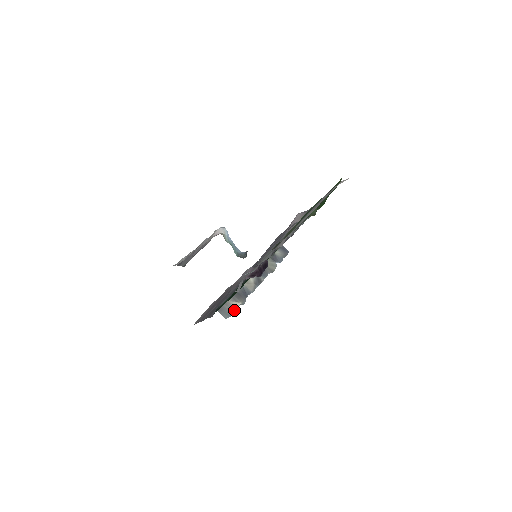
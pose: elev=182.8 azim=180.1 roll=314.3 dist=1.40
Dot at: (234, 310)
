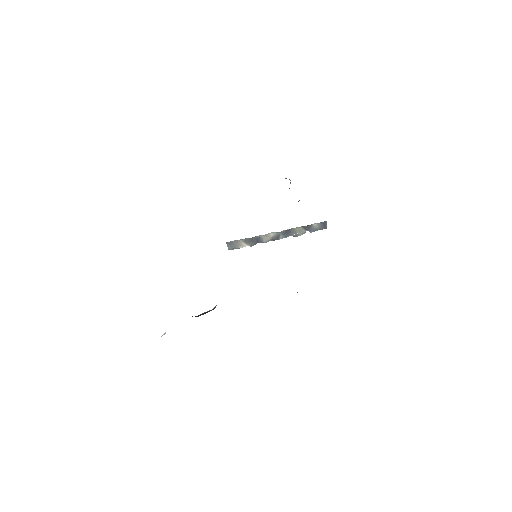
Dot at: (239, 247)
